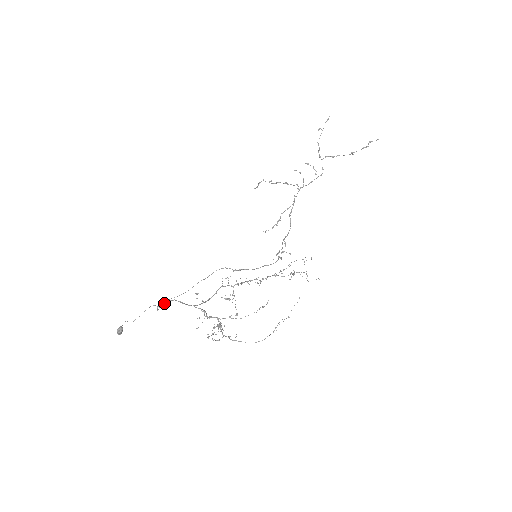
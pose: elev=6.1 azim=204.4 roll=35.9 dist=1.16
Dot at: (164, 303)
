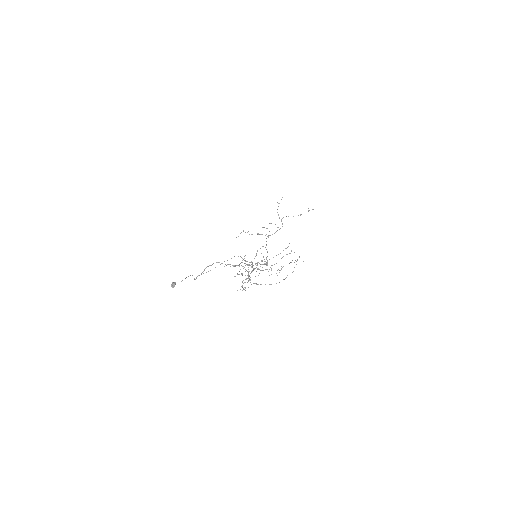
Dot at: (203, 271)
